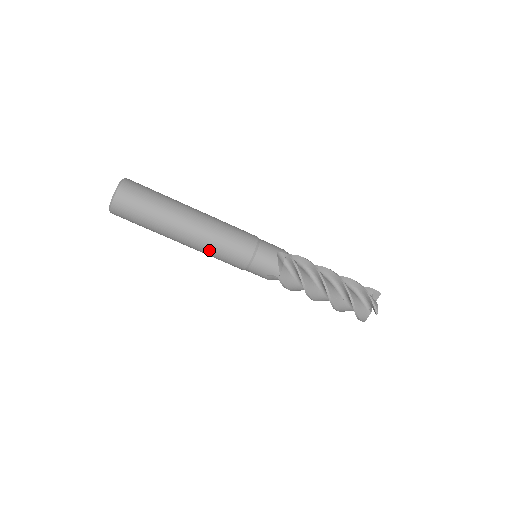
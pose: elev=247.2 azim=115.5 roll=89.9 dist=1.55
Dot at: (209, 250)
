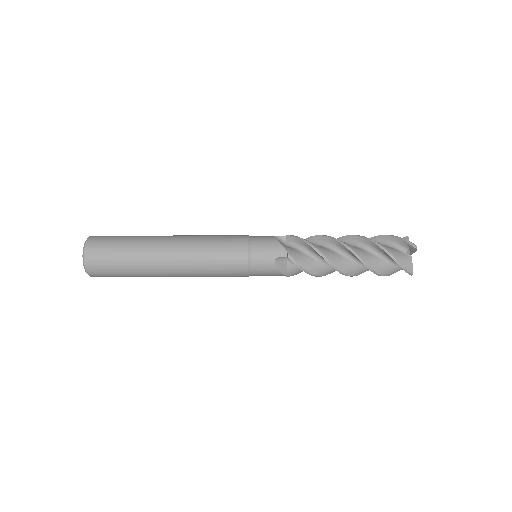
Dot at: occluded
